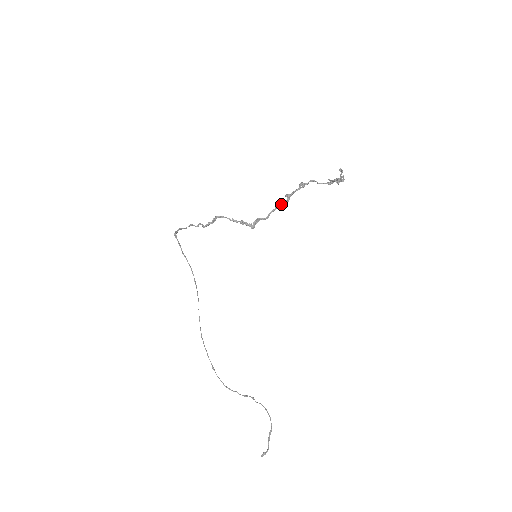
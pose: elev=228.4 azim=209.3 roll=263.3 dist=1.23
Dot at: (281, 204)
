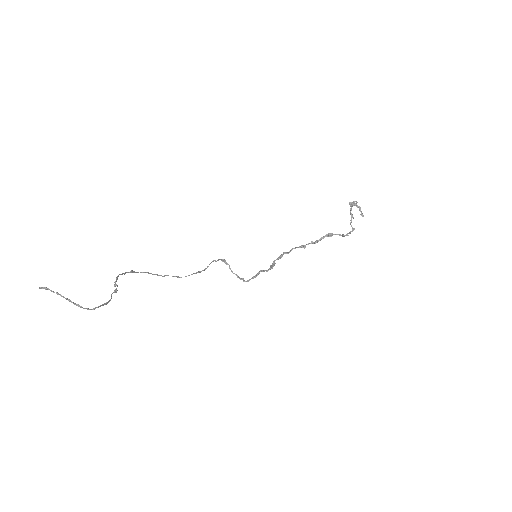
Dot at: occluded
